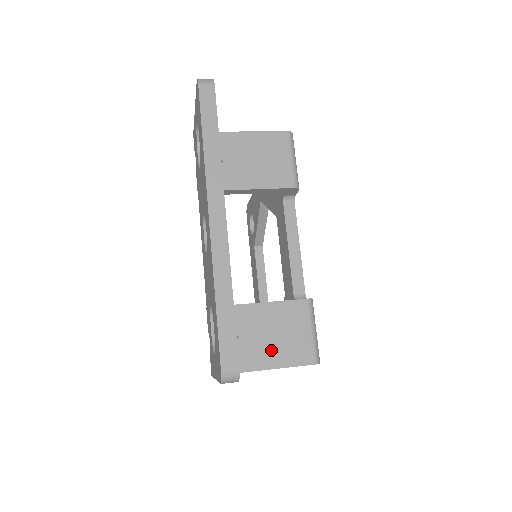
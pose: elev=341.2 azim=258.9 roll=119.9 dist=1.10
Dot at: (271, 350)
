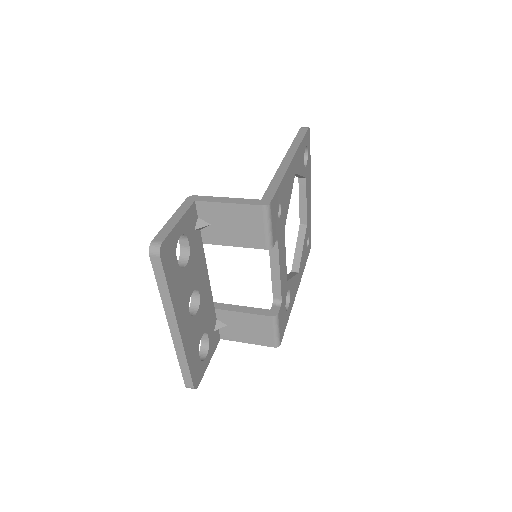
Dot at: (247, 335)
